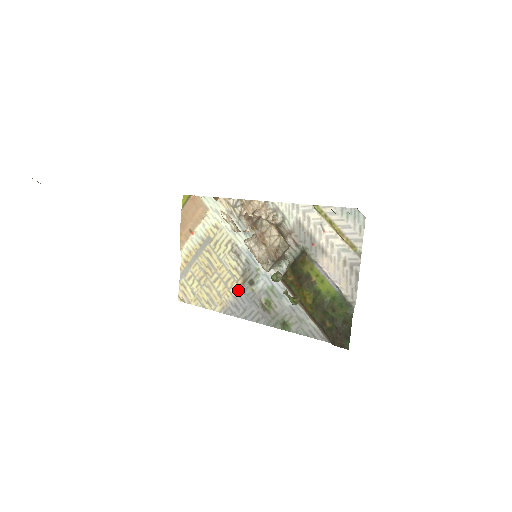
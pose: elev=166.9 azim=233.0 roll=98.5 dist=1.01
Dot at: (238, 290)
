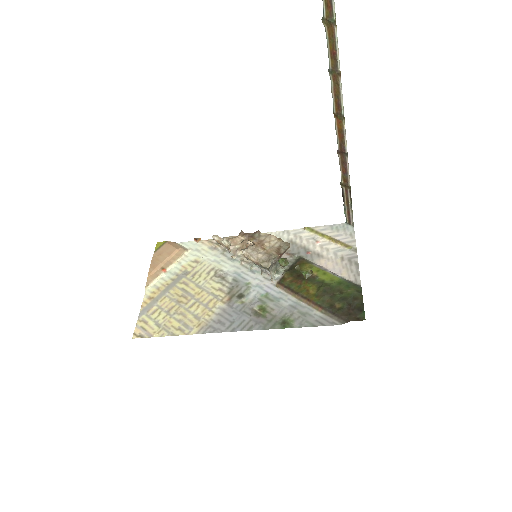
Dot at: (223, 307)
